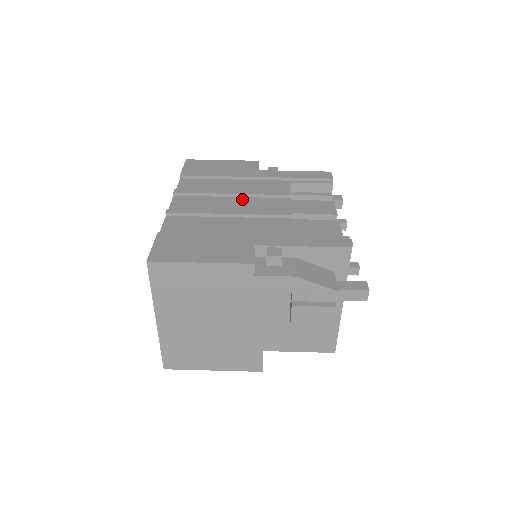
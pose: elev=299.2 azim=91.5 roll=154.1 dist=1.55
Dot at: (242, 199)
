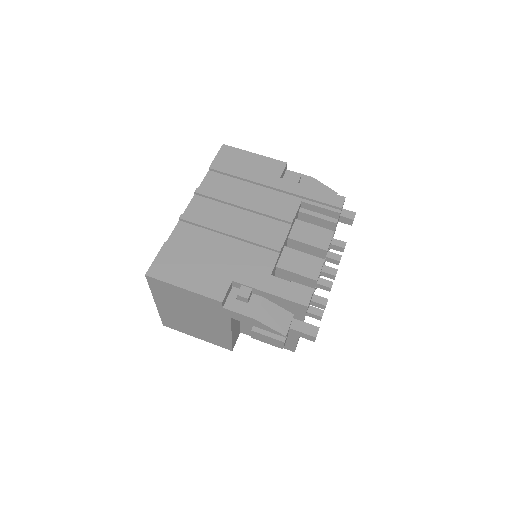
Dot at: (249, 215)
